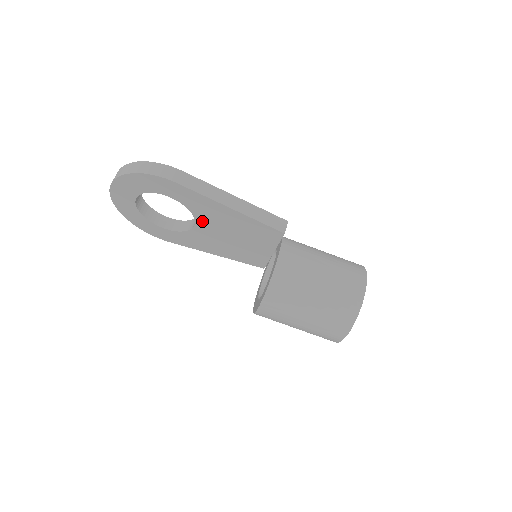
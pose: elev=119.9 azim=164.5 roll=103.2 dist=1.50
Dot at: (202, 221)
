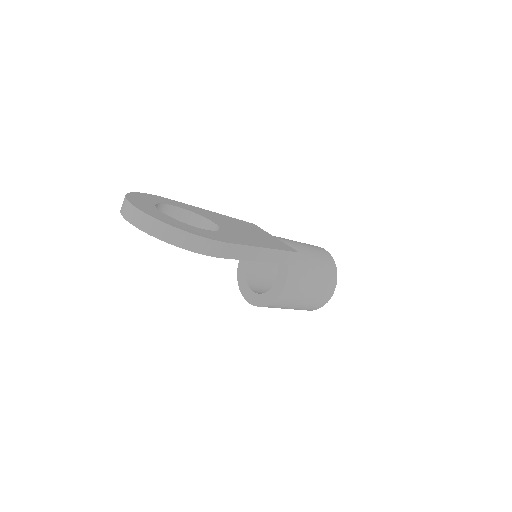
Dot at: occluded
